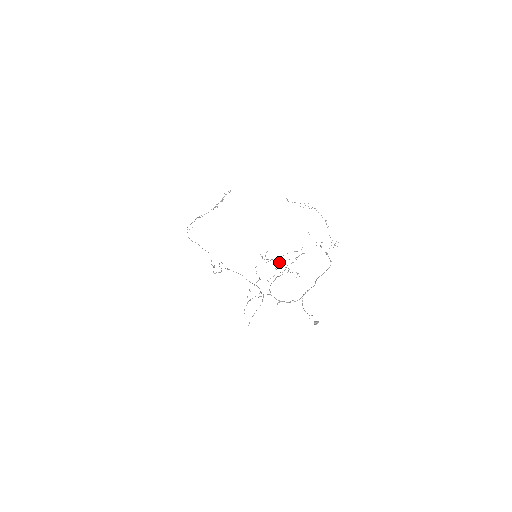
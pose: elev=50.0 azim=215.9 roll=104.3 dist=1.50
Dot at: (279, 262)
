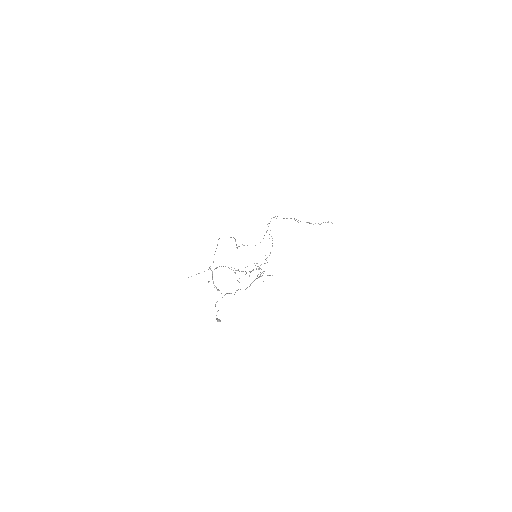
Dot at: (253, 269)
